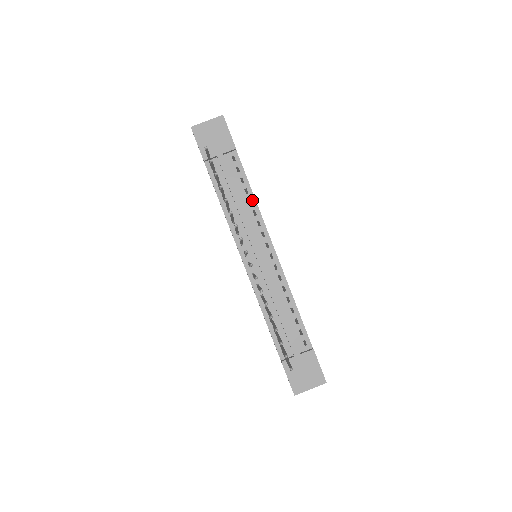
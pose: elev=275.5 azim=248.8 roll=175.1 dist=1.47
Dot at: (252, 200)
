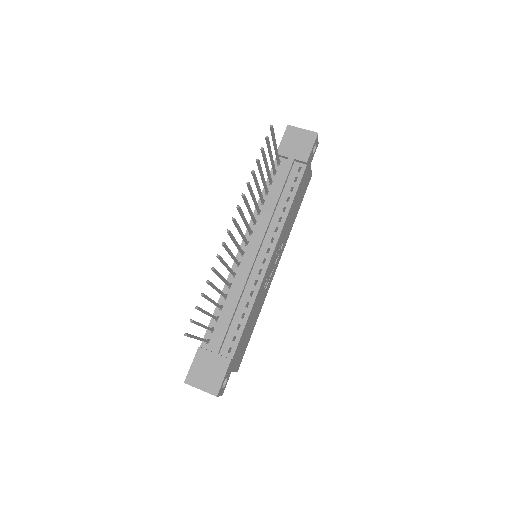
Dot at: (287, 209)
